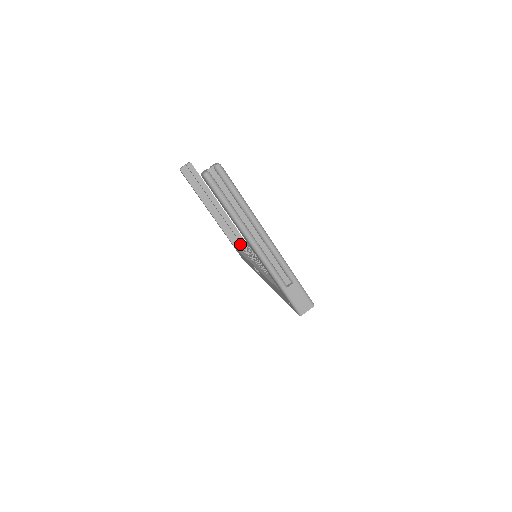
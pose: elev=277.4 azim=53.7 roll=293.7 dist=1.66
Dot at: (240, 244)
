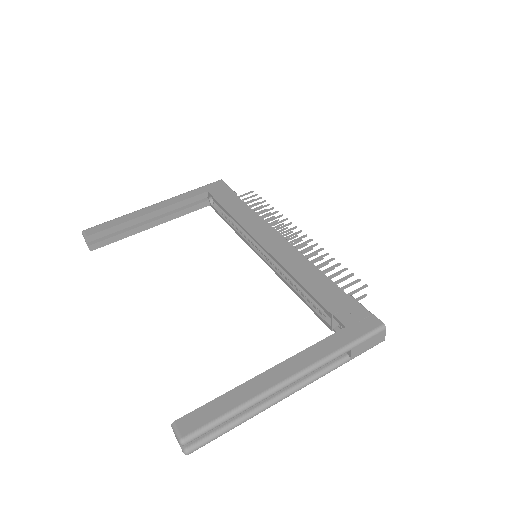
Dot at: (209, 198)
